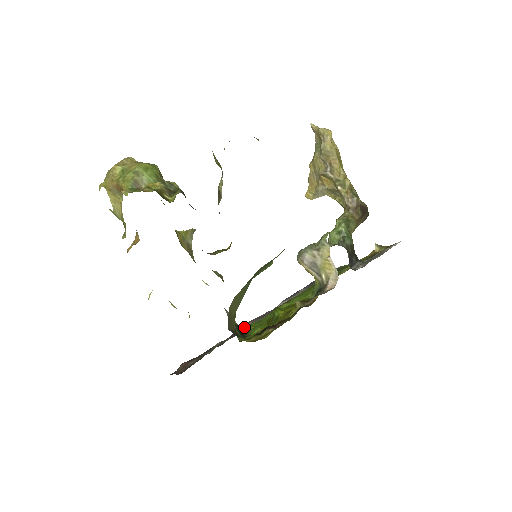
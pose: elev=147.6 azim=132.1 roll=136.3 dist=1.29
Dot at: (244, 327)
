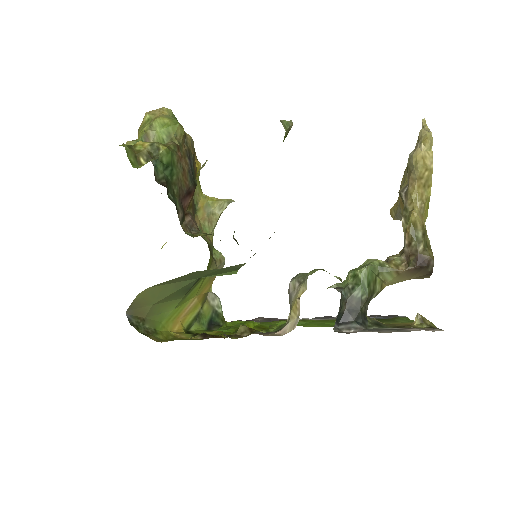
Dot at: (248, 320)
